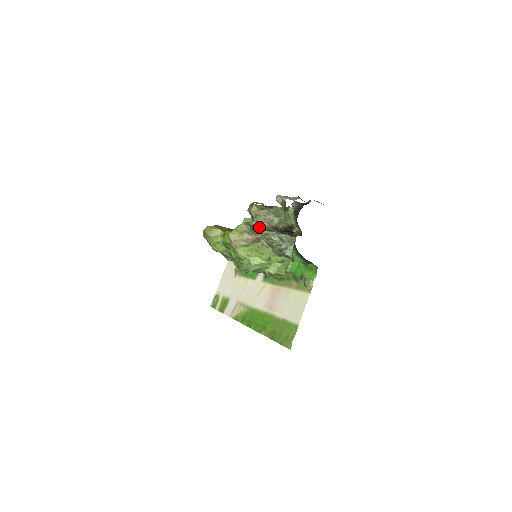
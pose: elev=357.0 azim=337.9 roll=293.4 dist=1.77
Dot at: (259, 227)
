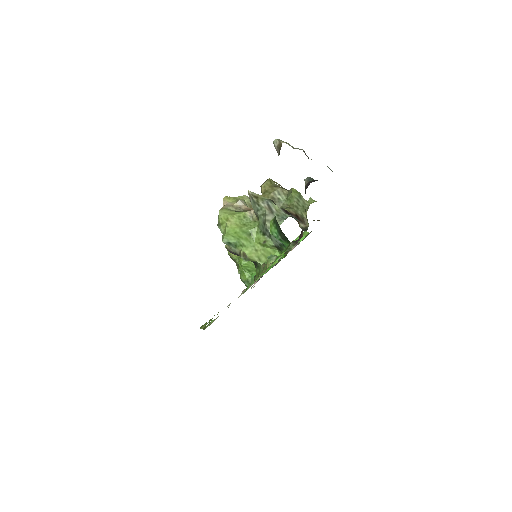
Dot at: occluded
